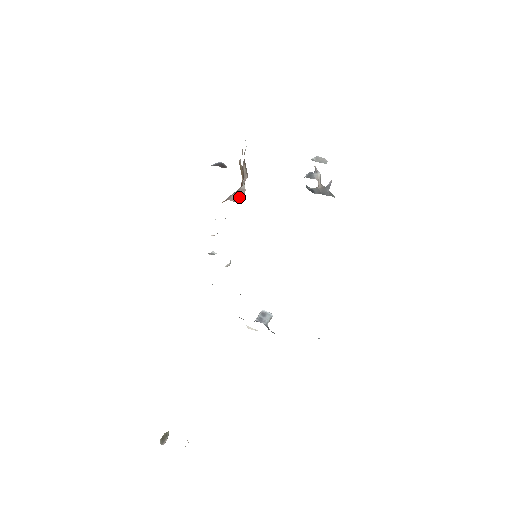
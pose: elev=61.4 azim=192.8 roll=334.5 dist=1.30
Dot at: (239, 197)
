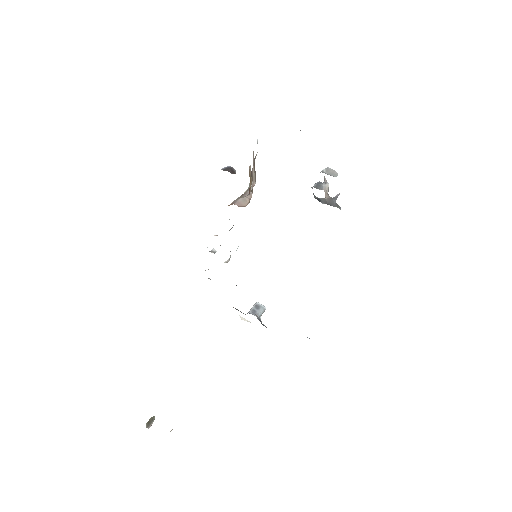
Dot at: (245, 202)
